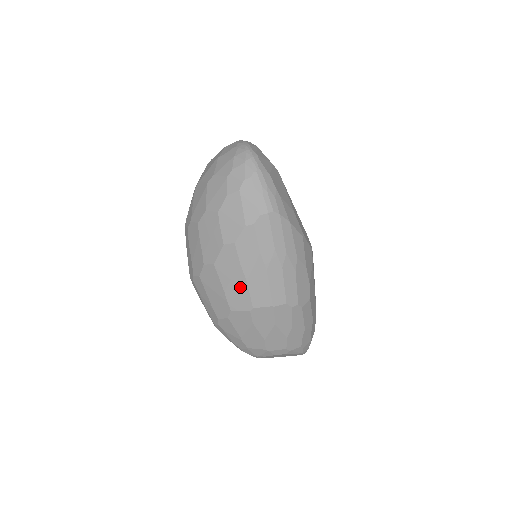
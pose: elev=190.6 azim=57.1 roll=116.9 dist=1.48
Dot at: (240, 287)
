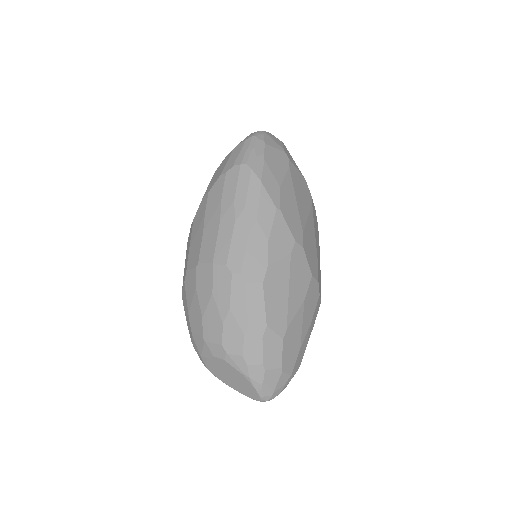
Dot at: (198, 240)
